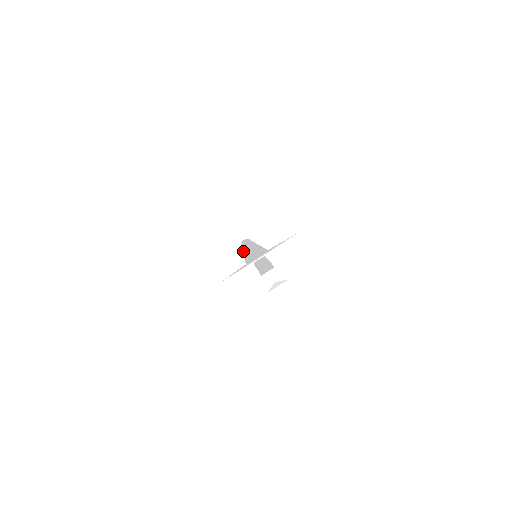
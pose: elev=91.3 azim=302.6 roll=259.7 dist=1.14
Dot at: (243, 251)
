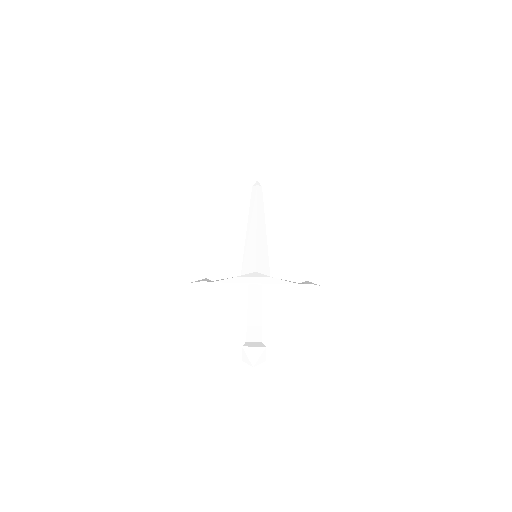
Dot at: (249, 217)
